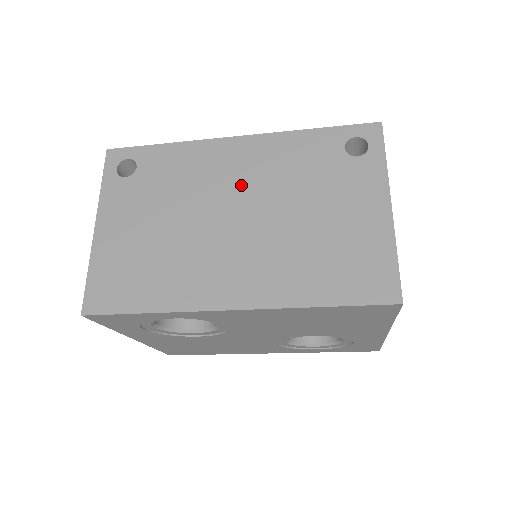
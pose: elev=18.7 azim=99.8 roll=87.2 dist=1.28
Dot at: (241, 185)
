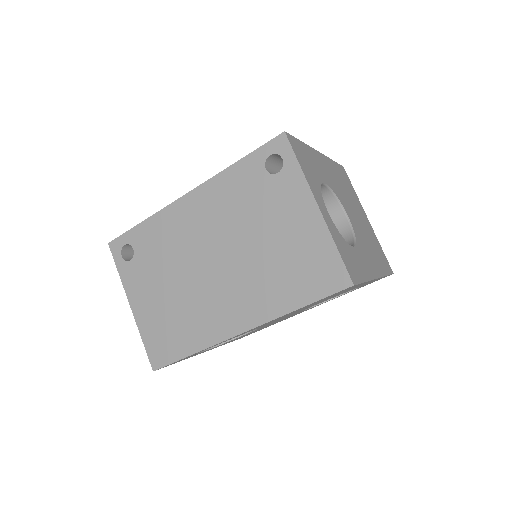
Dot at: (207, 234)
